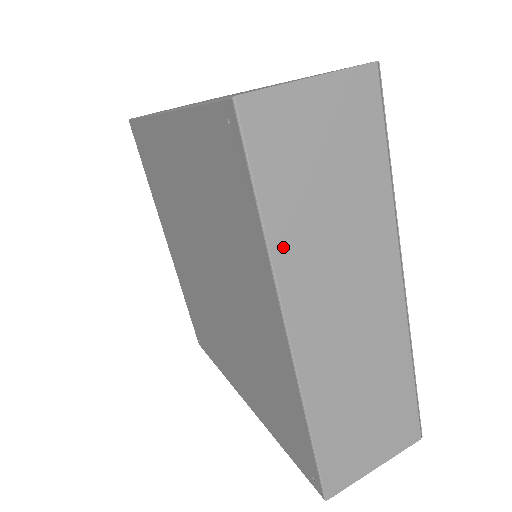
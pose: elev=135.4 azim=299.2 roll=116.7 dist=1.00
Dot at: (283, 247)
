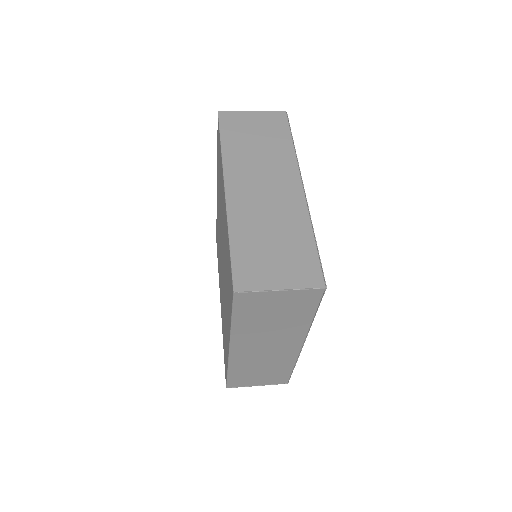
Dot at: (229, 155)
